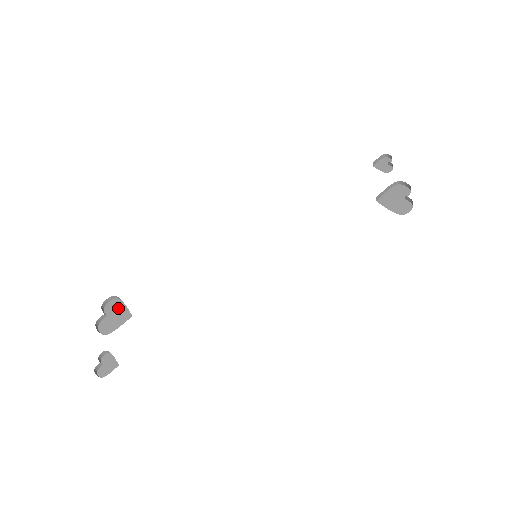
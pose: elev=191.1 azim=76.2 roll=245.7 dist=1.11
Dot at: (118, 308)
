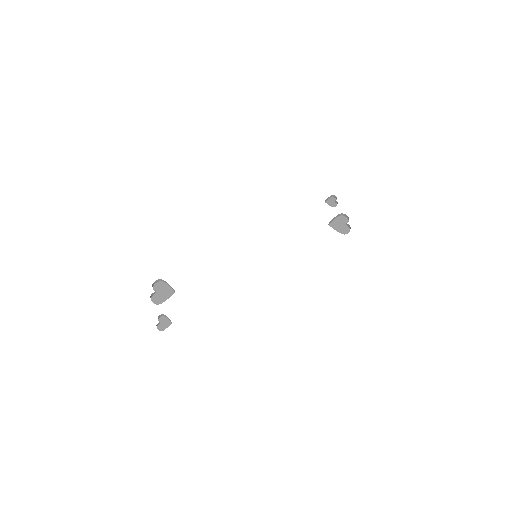
Dot at: (164, 287)
